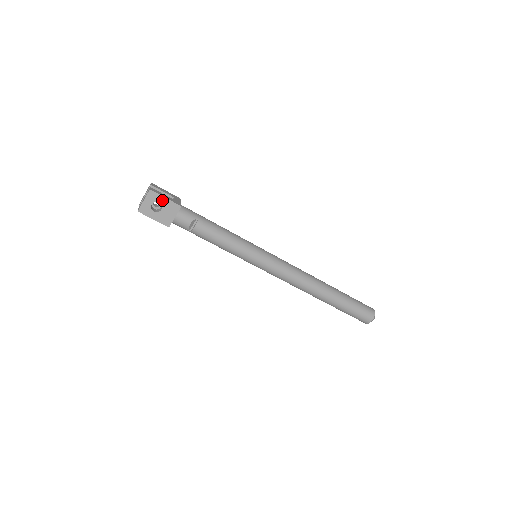
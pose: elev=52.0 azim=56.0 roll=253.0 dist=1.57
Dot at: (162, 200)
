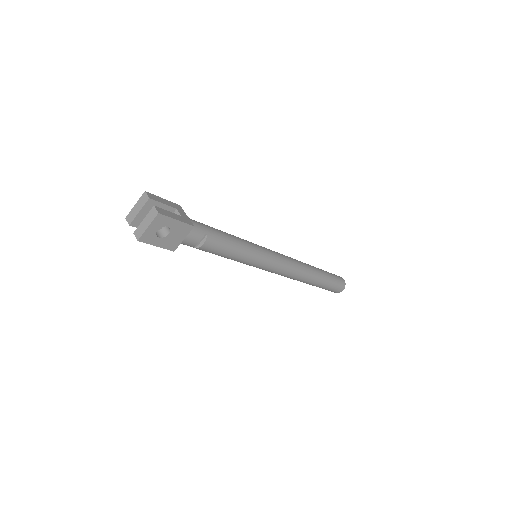
Dot at: (172, 223)
